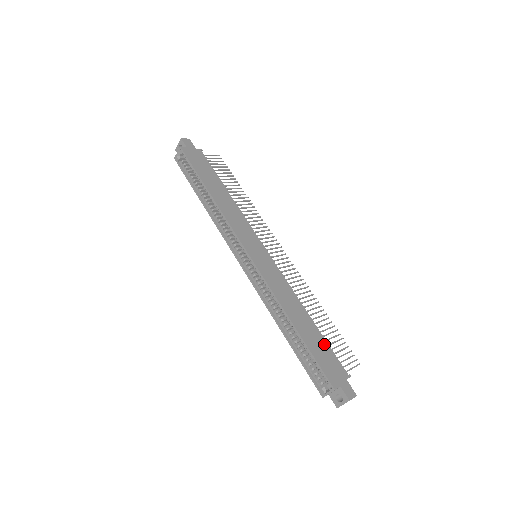
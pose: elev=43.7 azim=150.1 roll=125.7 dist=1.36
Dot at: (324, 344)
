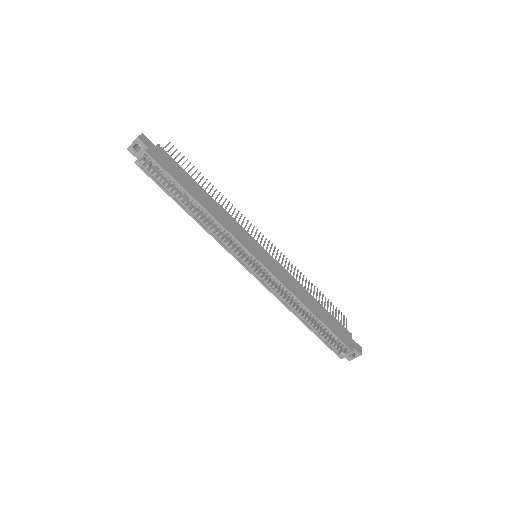
Dot at: (331, 317)
